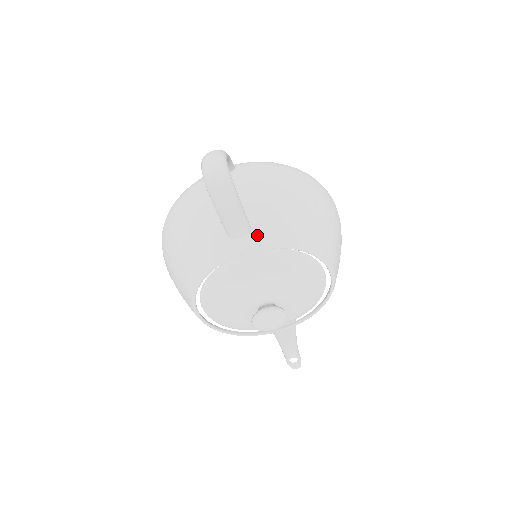
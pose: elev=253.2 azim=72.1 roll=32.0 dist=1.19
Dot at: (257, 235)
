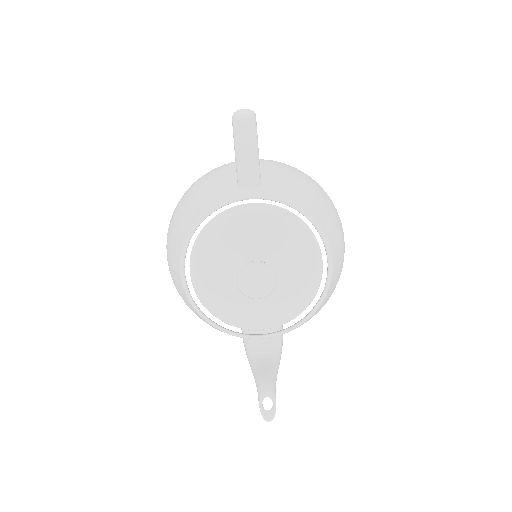
Dot at: (265, 188)
